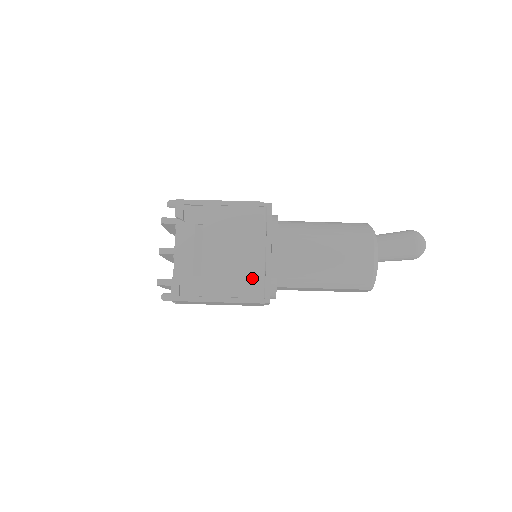
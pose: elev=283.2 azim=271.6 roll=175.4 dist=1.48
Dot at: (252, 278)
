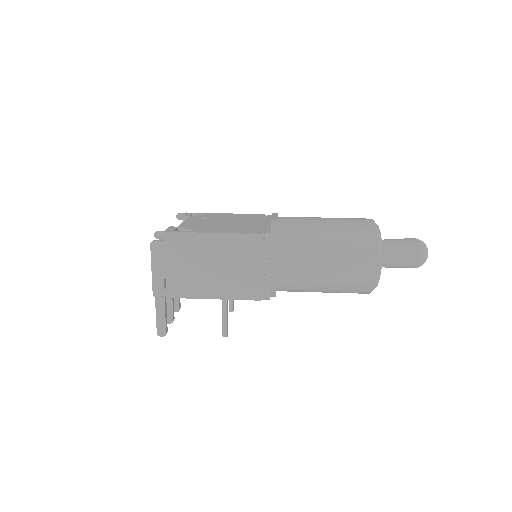
Dot at: (252, 228)
